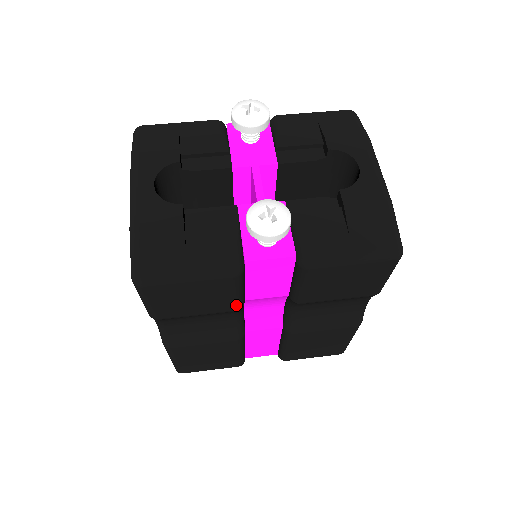
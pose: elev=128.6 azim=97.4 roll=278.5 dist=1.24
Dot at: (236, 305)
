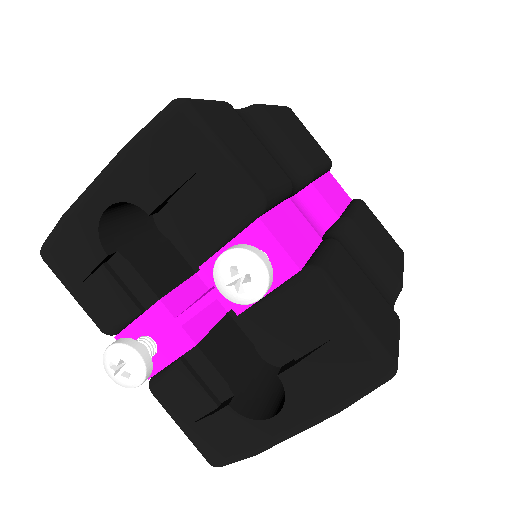
Dot at: occluded
